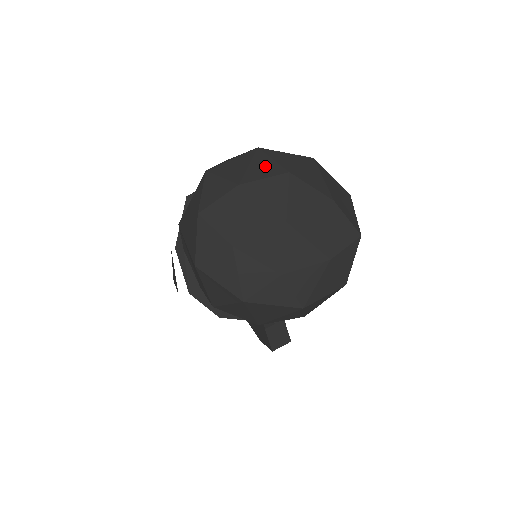
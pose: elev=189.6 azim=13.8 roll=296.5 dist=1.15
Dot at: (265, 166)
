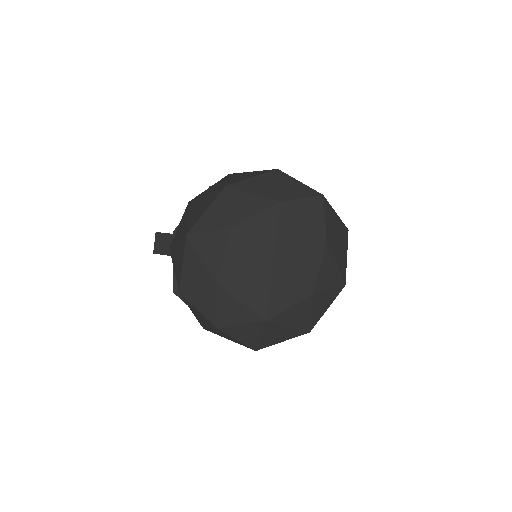
Dot at: (211, 245)
